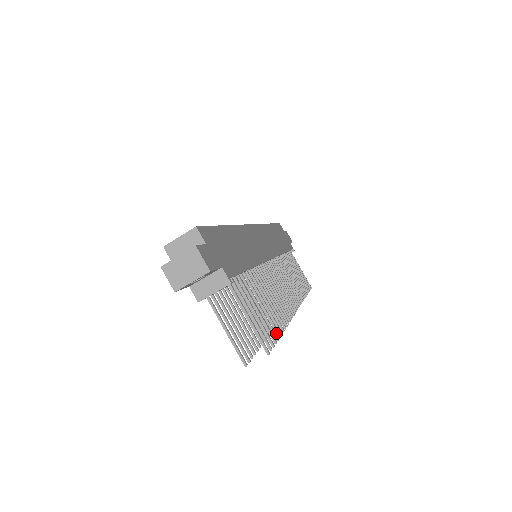
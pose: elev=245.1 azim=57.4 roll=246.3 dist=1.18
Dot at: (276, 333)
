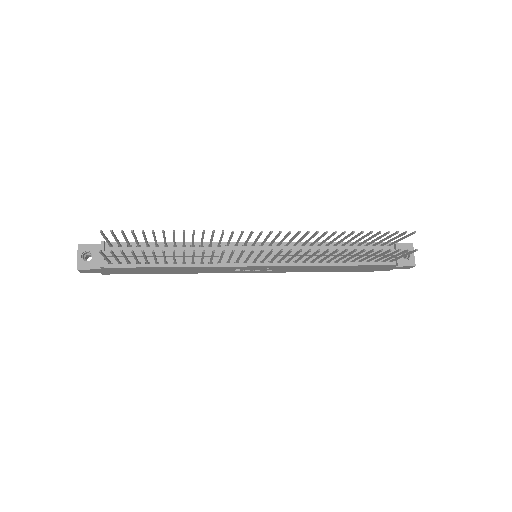
Dot at: (152, 233)
